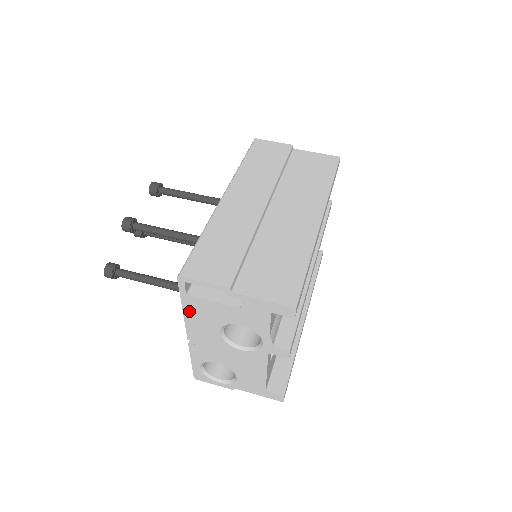
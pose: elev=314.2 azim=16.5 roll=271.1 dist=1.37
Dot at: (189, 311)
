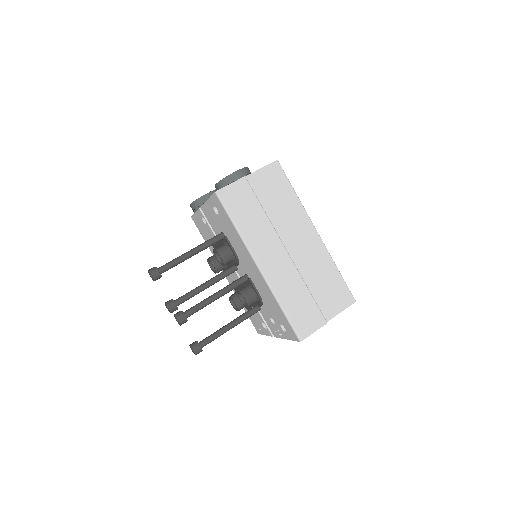
Dot at: occluded
